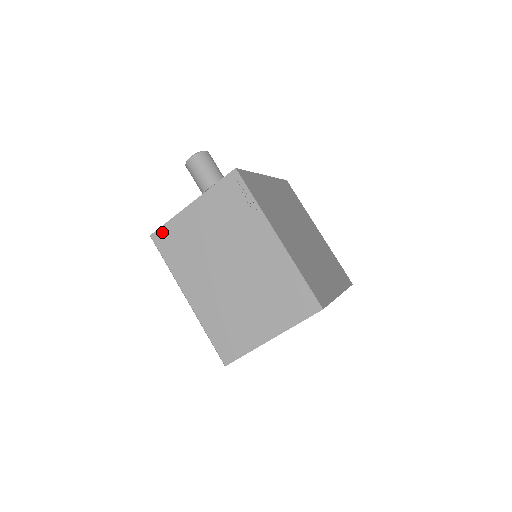
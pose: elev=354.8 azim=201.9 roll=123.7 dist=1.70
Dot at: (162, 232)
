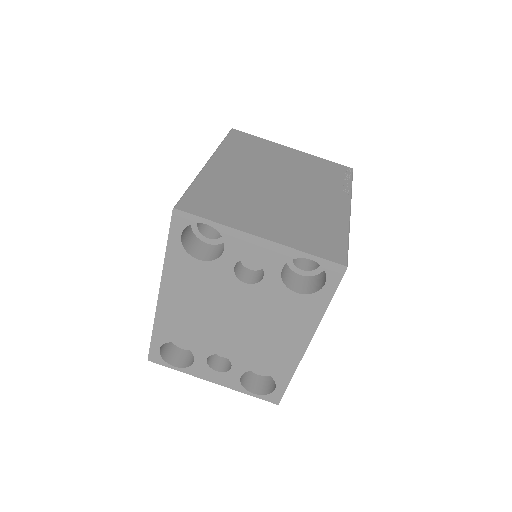
Dot at: (246, 135)
